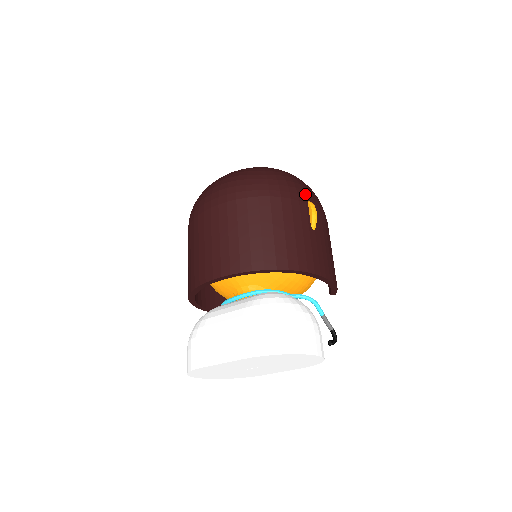
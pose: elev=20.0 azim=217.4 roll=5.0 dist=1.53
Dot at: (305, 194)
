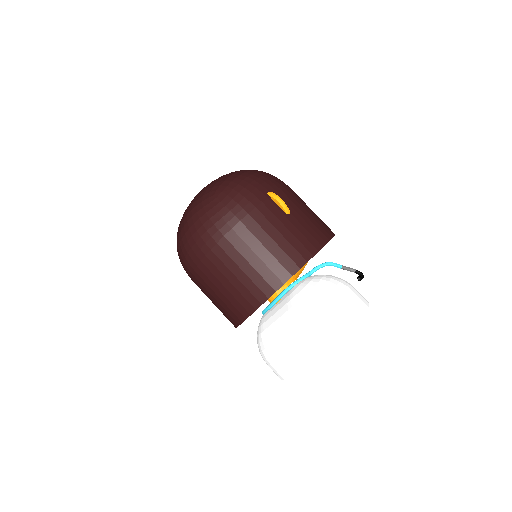
Dot at: (260, 189)
